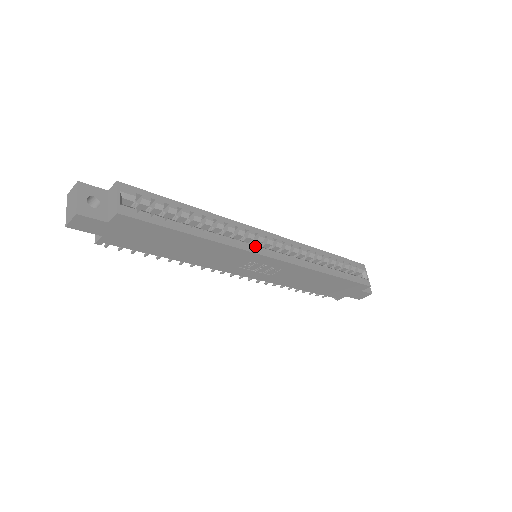
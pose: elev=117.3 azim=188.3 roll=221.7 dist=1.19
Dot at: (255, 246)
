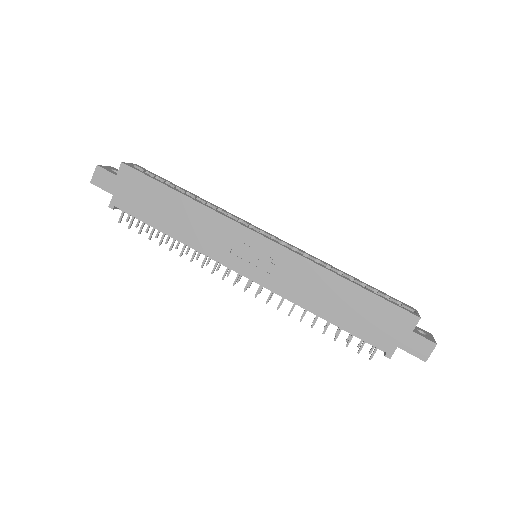
Dot at: (244, 224)
